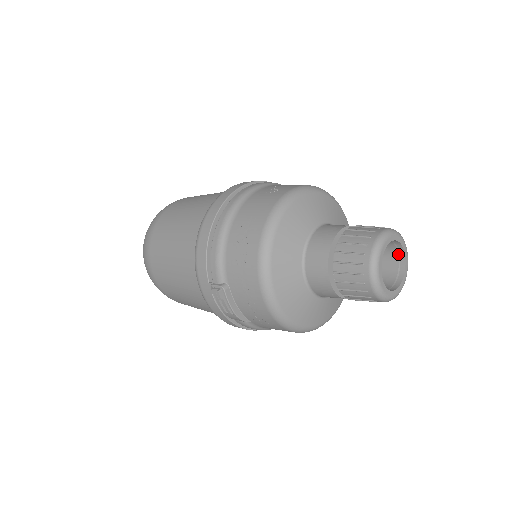
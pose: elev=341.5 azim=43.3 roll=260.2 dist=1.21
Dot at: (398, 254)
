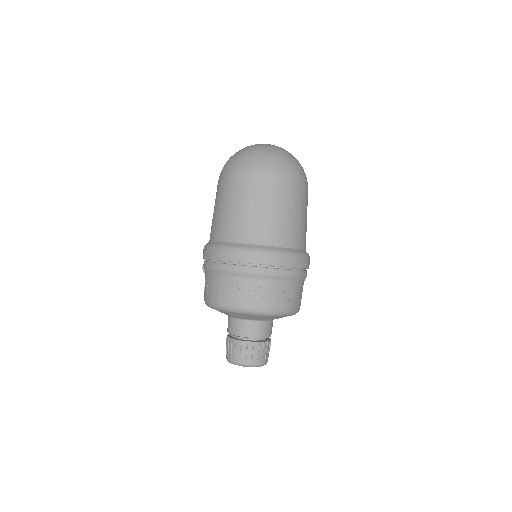
Dot at: occluded
